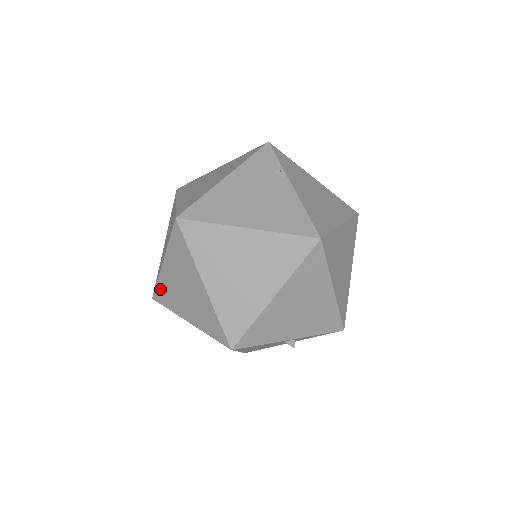
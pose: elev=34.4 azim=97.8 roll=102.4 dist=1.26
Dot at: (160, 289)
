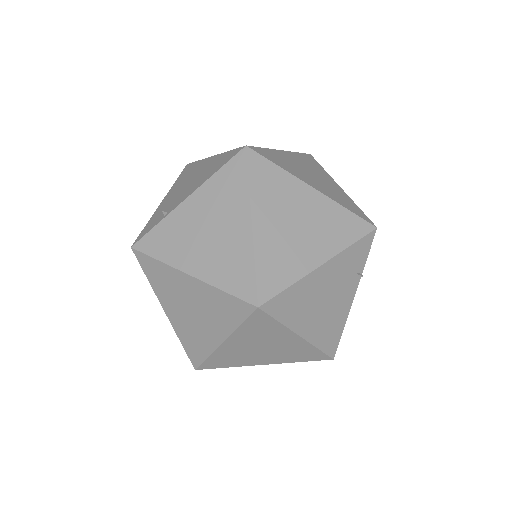
Dot at: (156, 266)
